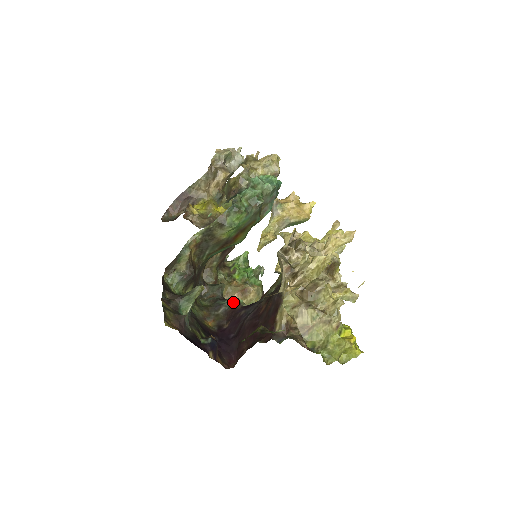
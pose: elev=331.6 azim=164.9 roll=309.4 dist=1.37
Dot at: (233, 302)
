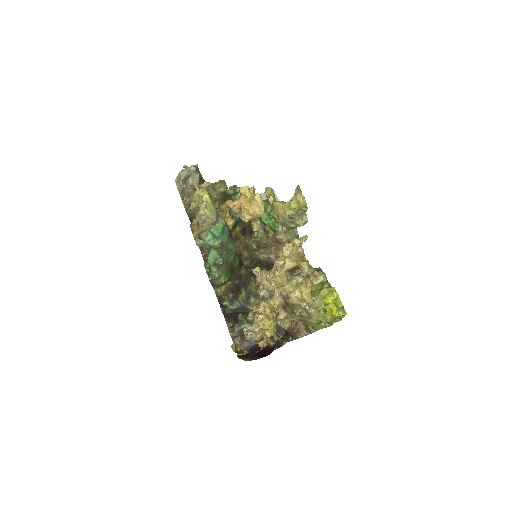
Dot at: occluded
